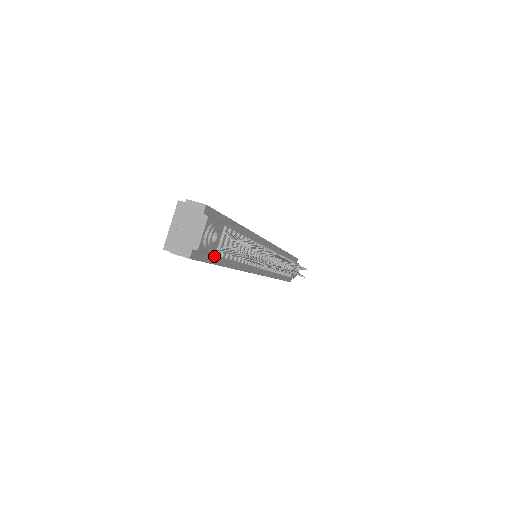
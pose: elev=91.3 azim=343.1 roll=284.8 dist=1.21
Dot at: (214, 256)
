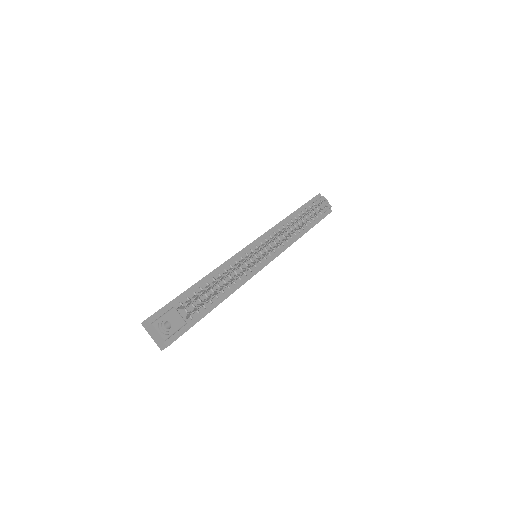
Dot at: (191, 321)
